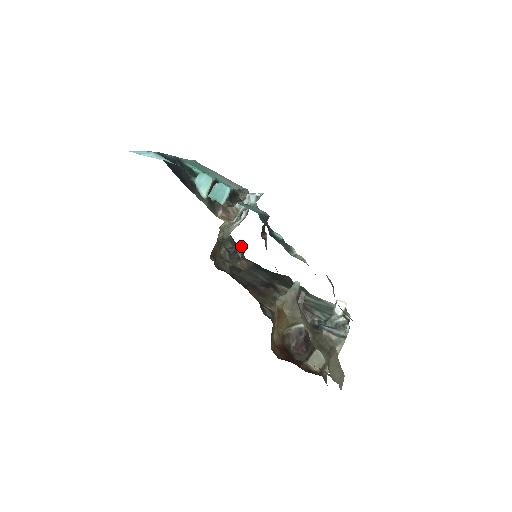
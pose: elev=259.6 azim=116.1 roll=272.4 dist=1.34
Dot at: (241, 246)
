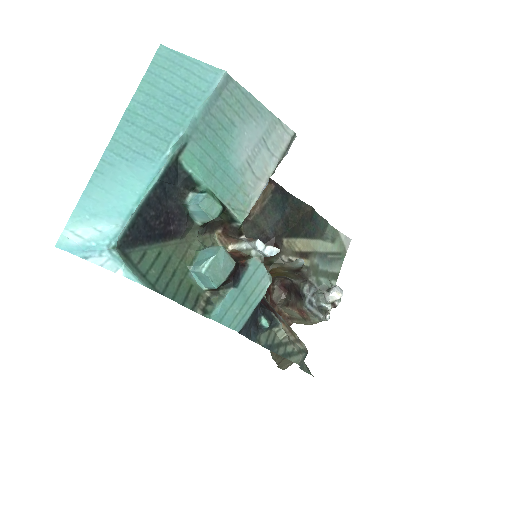
Dot at: occluded
